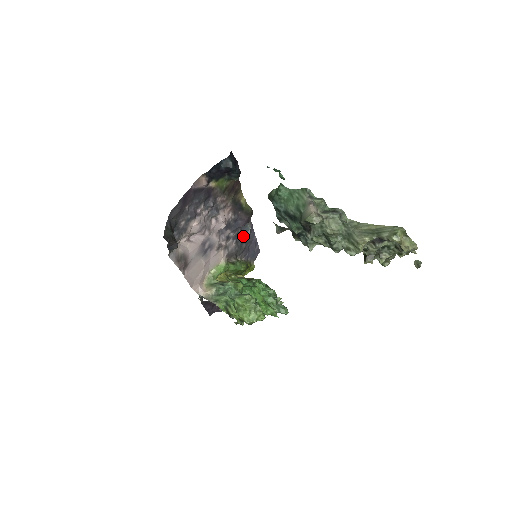
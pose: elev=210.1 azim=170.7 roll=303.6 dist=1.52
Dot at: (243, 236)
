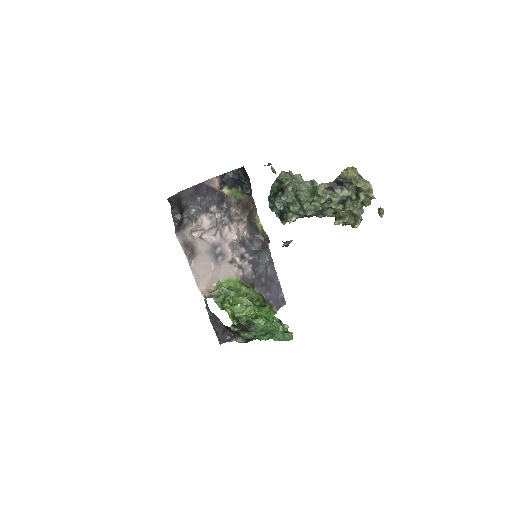
Dot at: (262, 267)
